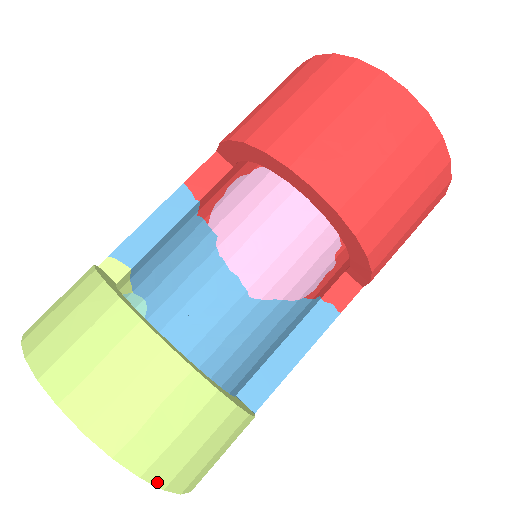
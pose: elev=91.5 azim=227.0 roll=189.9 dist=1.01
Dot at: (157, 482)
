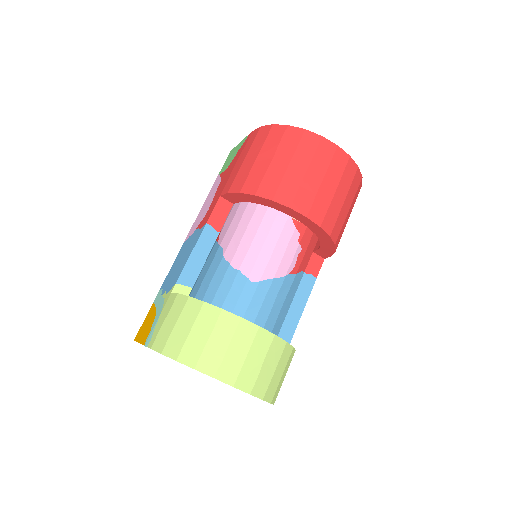
Dot at: (268, 400)
